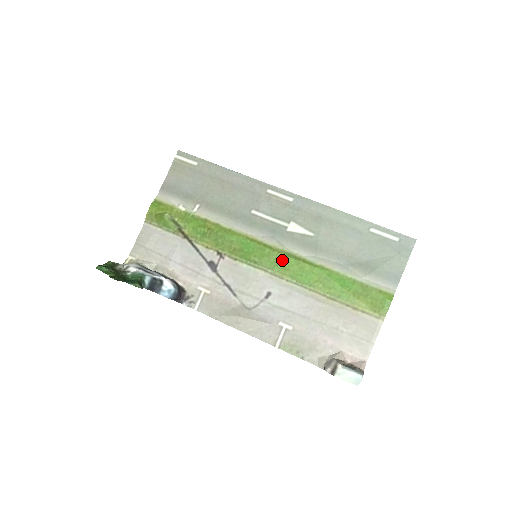
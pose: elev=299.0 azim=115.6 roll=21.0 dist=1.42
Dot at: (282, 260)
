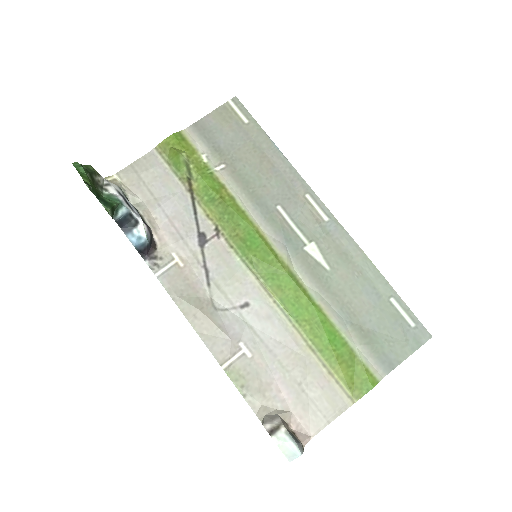
Dot at: (282, 277)
